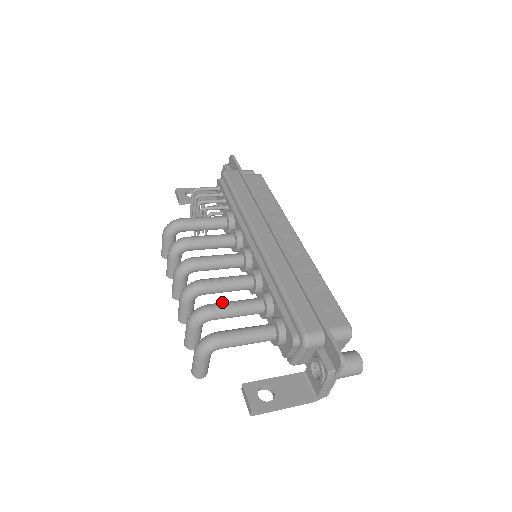
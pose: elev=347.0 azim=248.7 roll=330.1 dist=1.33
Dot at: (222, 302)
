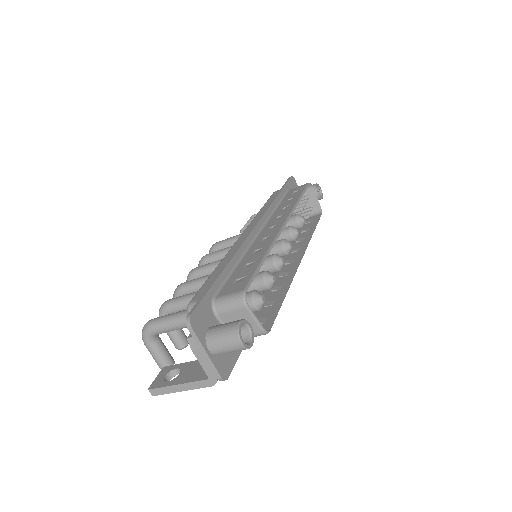
Dot at: (181, 296)
